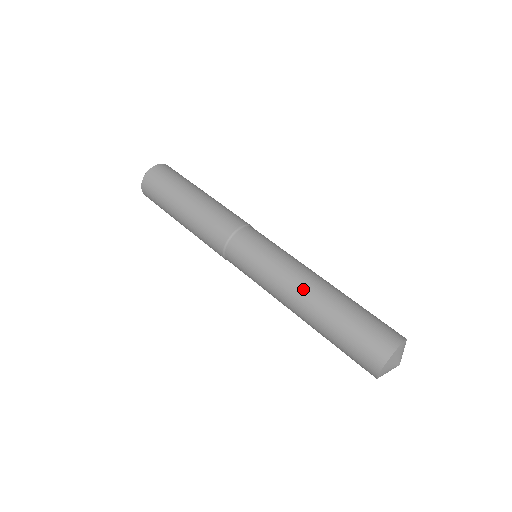
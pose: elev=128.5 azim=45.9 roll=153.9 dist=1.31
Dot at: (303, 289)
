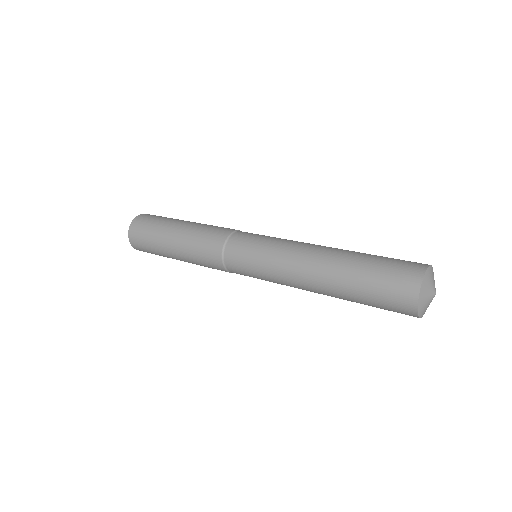
Dot at: (316, 249)
